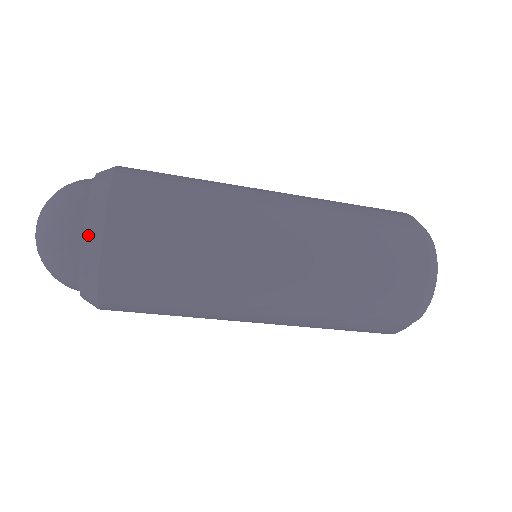
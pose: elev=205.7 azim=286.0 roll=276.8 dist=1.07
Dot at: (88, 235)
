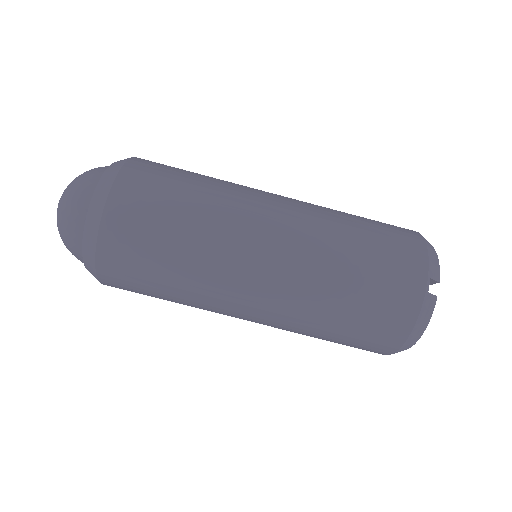
Dot at: (119, 161)
